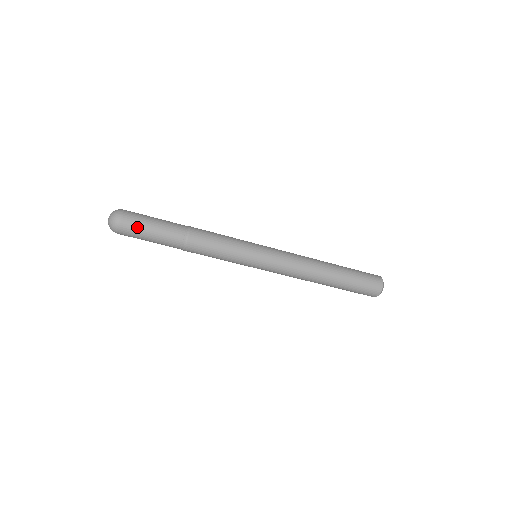
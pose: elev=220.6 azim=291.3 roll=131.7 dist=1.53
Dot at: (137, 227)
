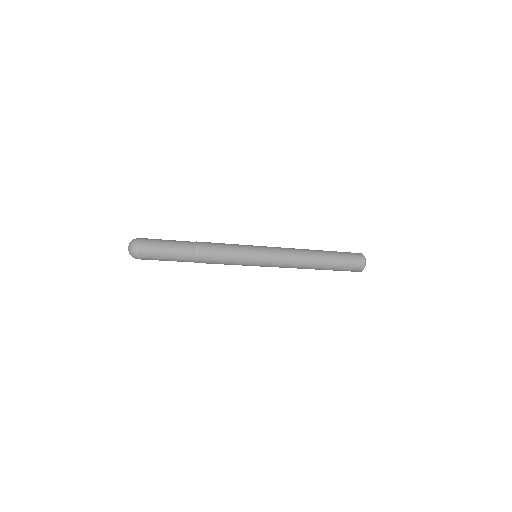
Dot at: occluded
